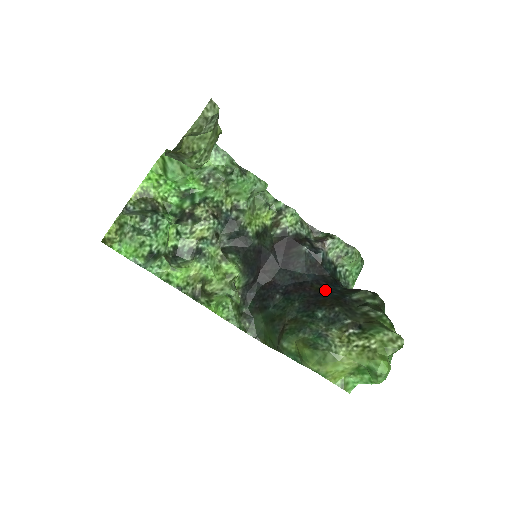
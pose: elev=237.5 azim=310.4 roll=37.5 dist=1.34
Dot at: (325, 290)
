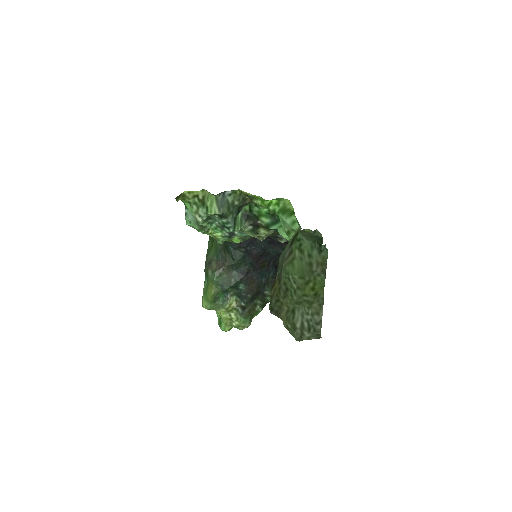
Dot at: (265, 269)
